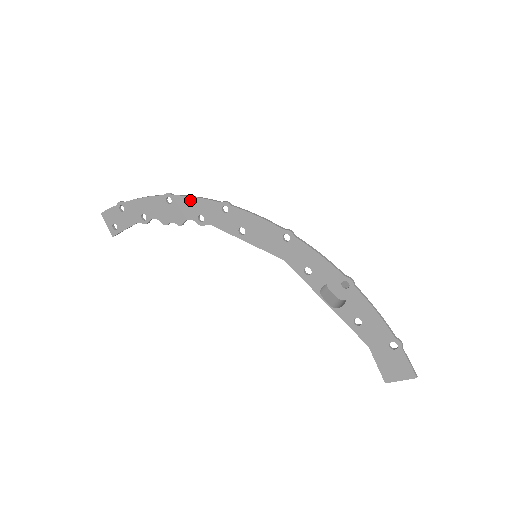
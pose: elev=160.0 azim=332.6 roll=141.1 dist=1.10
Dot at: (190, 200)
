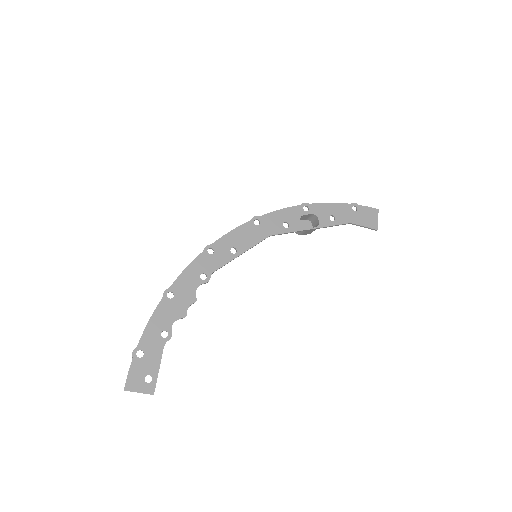
Dot at: (184, 275)
